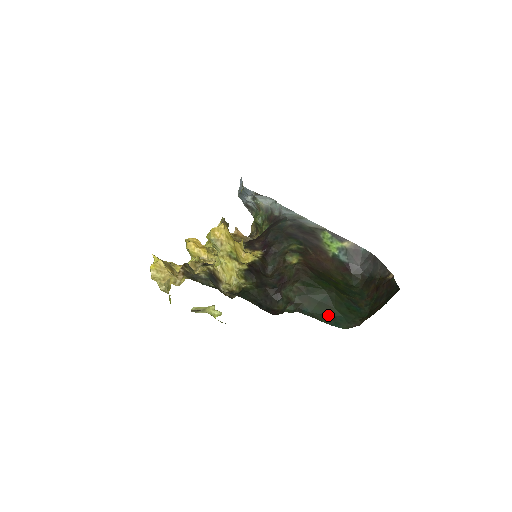
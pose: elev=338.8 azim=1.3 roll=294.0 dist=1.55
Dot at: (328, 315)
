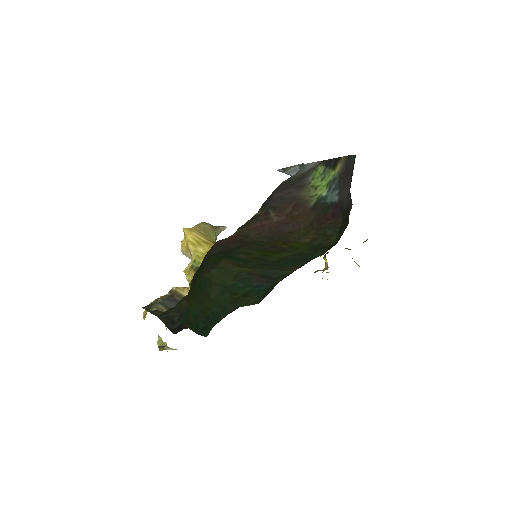
Dot at: (202, 315)
